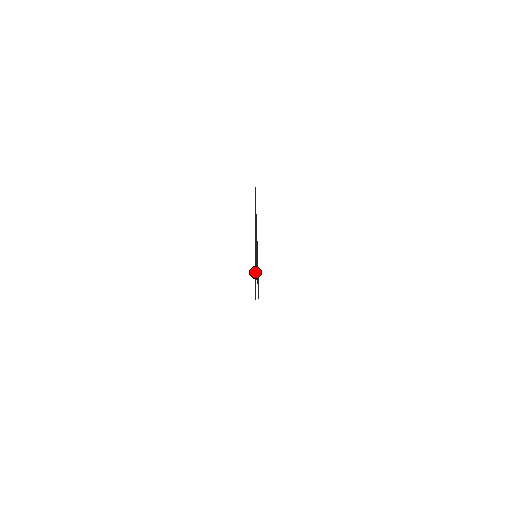
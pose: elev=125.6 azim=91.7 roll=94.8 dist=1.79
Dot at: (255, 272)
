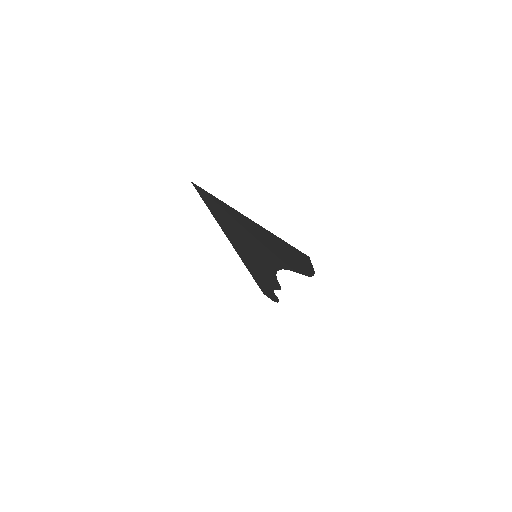
Dot at: (261, 276)
